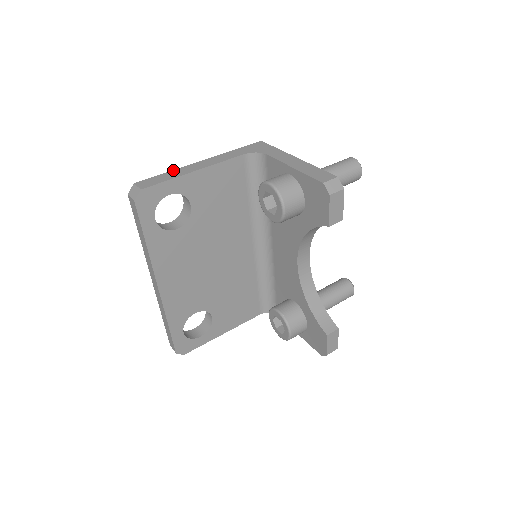
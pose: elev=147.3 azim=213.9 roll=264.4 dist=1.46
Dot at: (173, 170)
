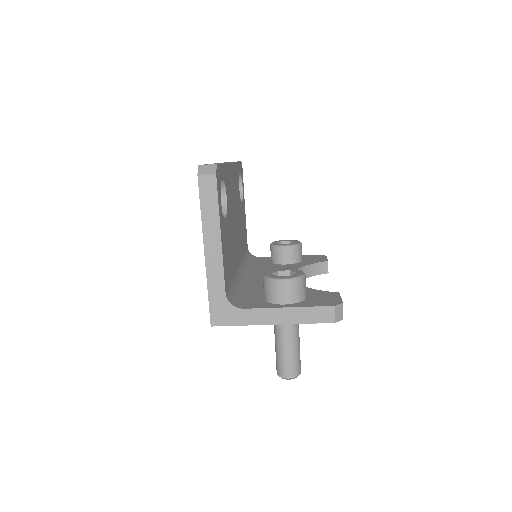
Dot at: occluded
